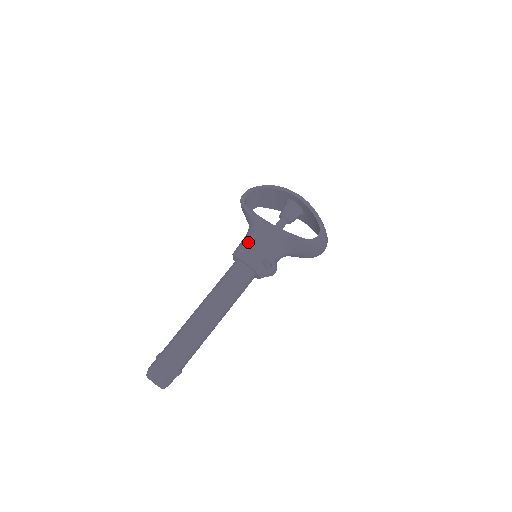
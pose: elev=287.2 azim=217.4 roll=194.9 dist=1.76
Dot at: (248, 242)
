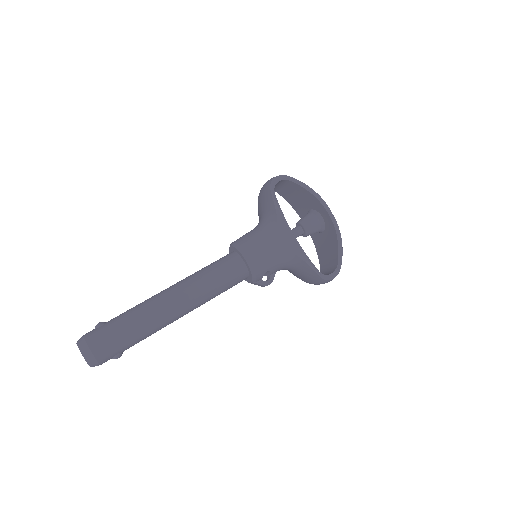
Dot at: (262, 243)
